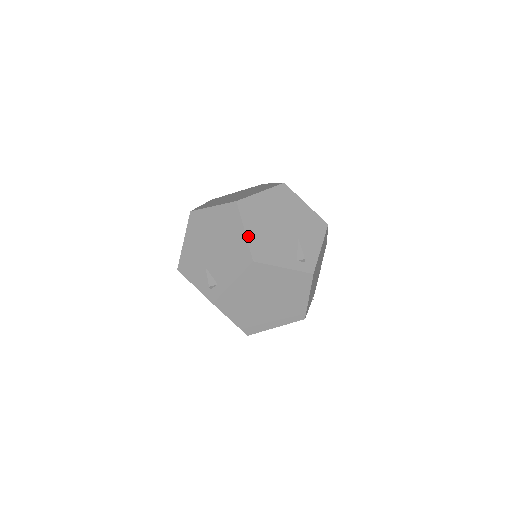
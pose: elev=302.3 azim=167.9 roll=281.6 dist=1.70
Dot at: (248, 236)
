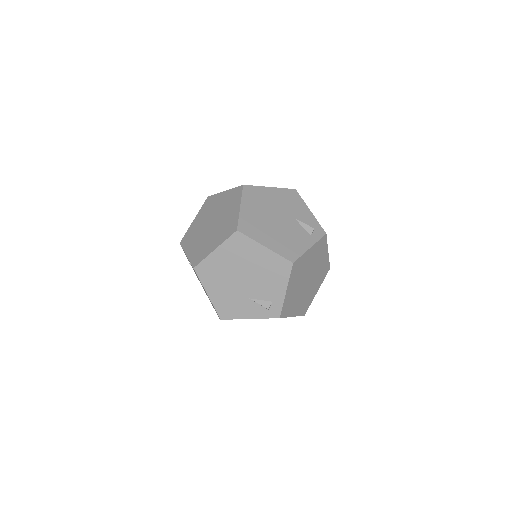
Dot at: (271, 248)
